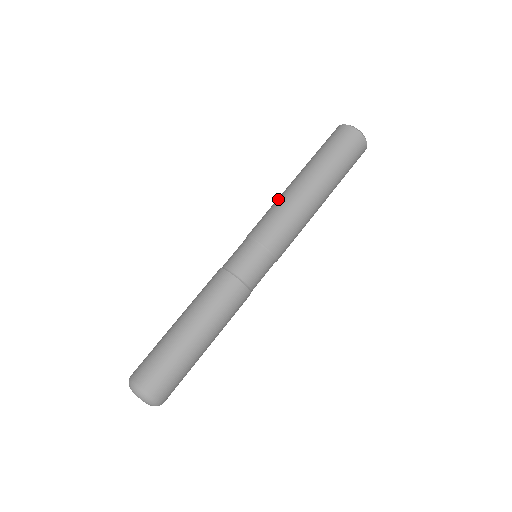
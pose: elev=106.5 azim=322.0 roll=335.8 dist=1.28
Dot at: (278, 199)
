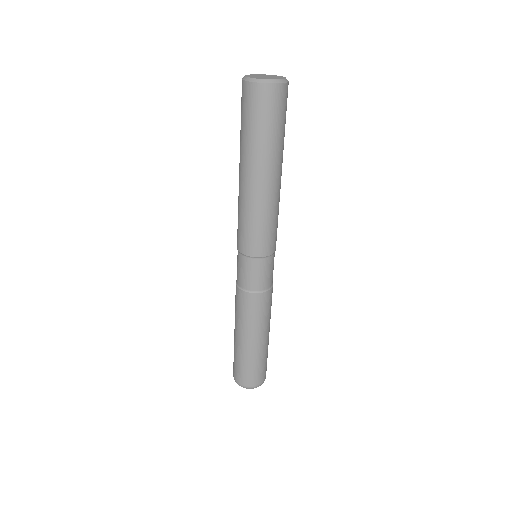
Dot at: (239, 204)
